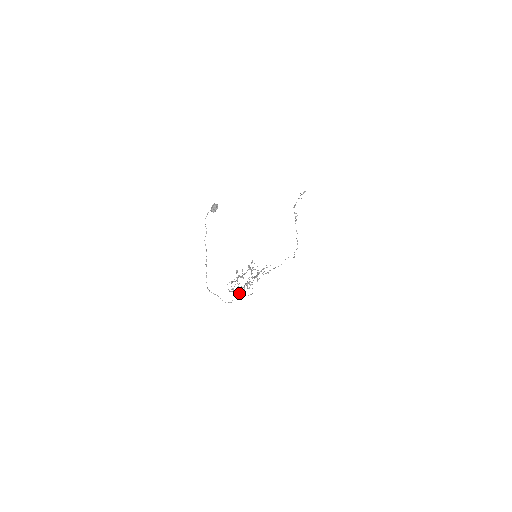
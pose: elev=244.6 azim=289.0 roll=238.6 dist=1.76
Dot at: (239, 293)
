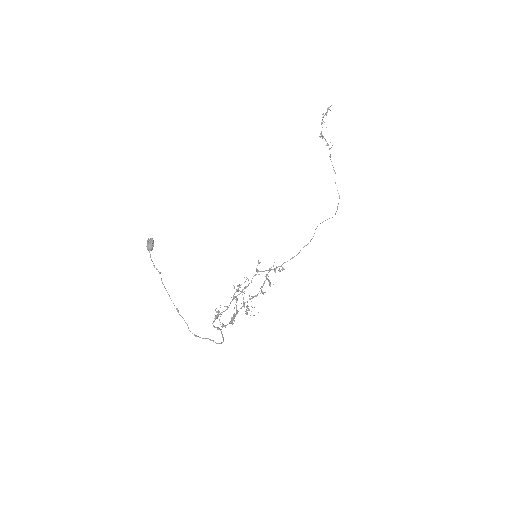
Dot at: (246, 314)
